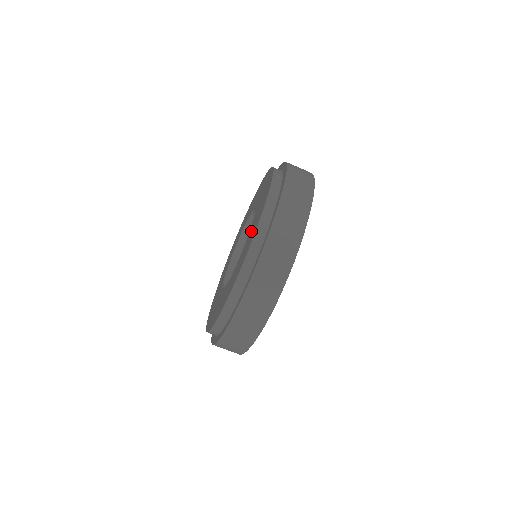
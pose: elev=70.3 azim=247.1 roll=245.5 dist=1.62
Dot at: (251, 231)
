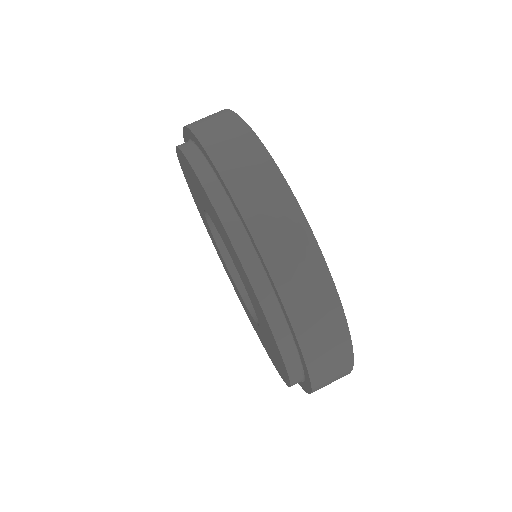
Dot at: occluded
